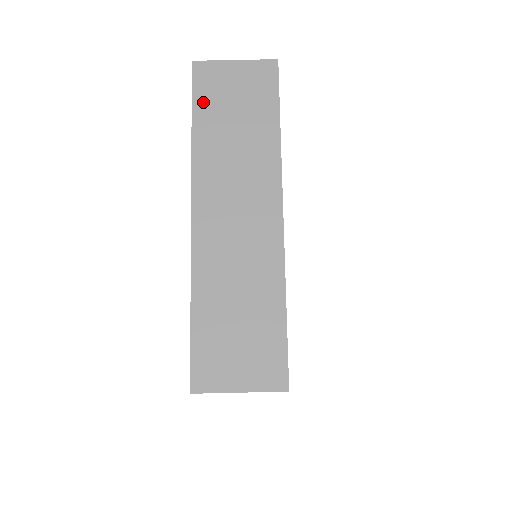
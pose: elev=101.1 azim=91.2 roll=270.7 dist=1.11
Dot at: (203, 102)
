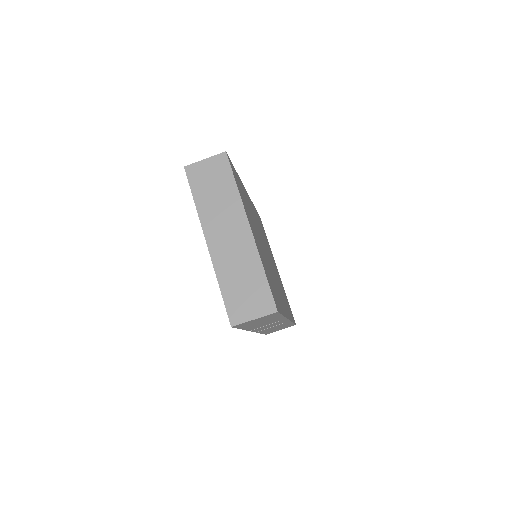
Dot at: (195, 185)
